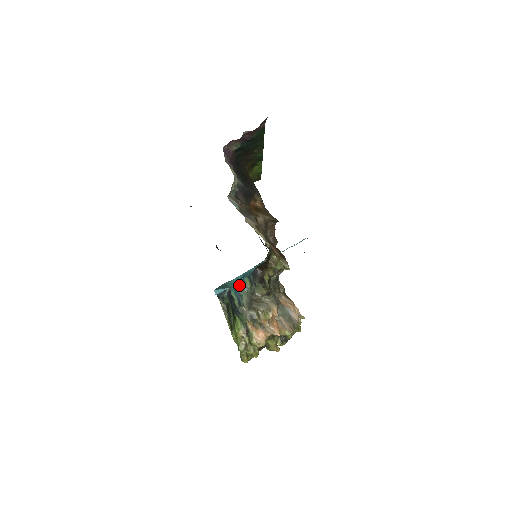
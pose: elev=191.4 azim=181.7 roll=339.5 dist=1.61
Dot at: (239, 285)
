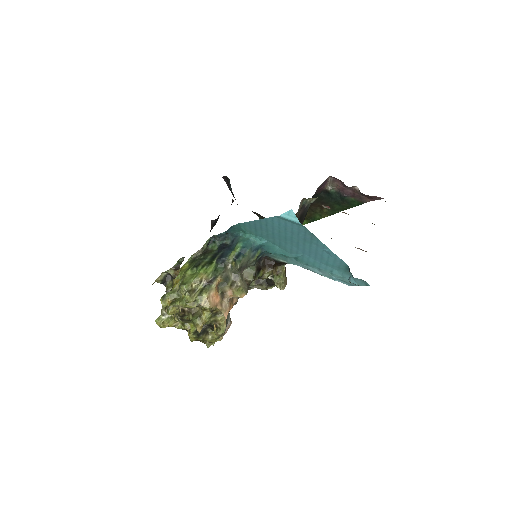
Dot at: (253, 246)
